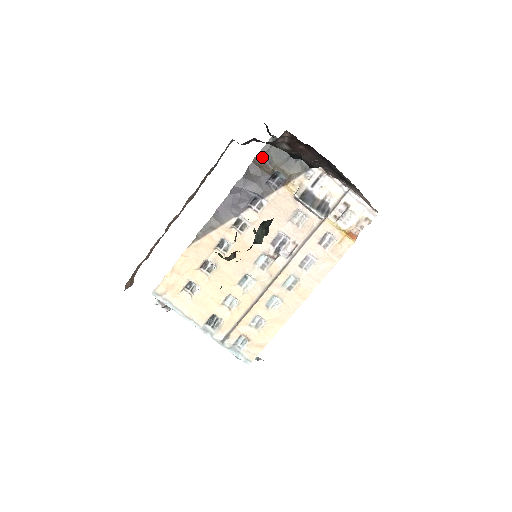
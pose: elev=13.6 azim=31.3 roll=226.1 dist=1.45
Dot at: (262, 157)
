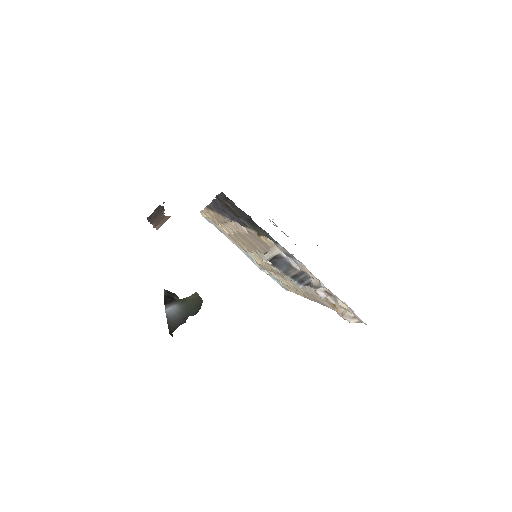
Dot at: (223, 200)
